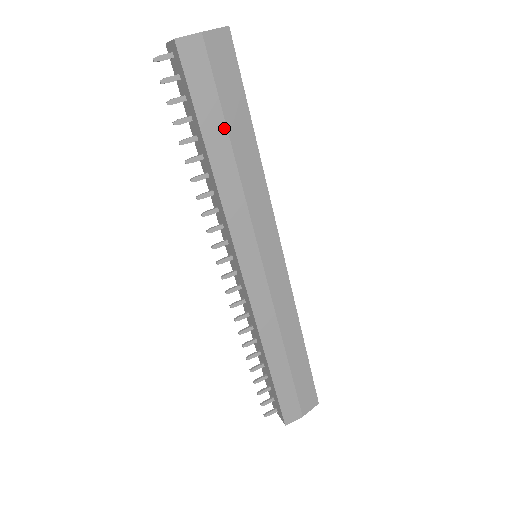
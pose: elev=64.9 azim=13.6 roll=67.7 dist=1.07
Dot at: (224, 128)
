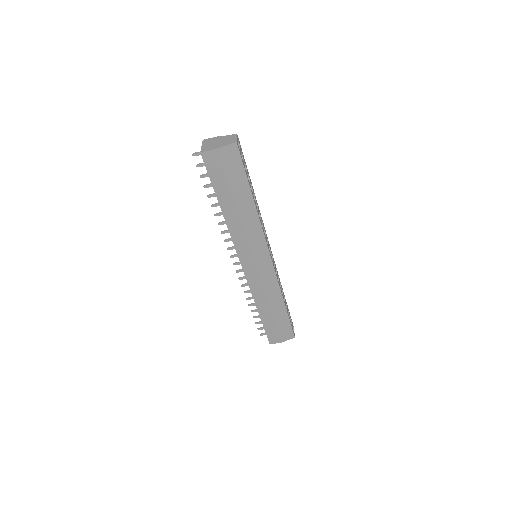
Dot at: (231, 196)
